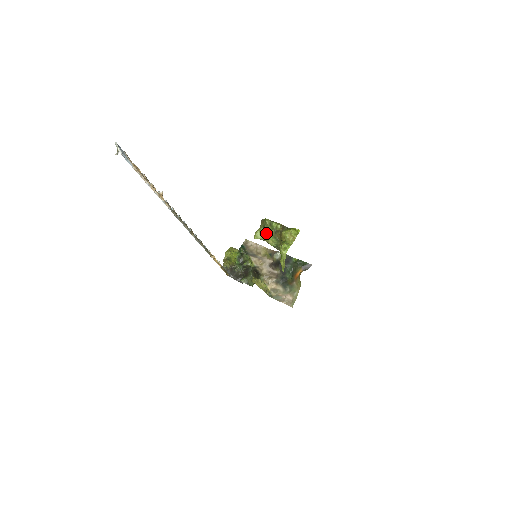
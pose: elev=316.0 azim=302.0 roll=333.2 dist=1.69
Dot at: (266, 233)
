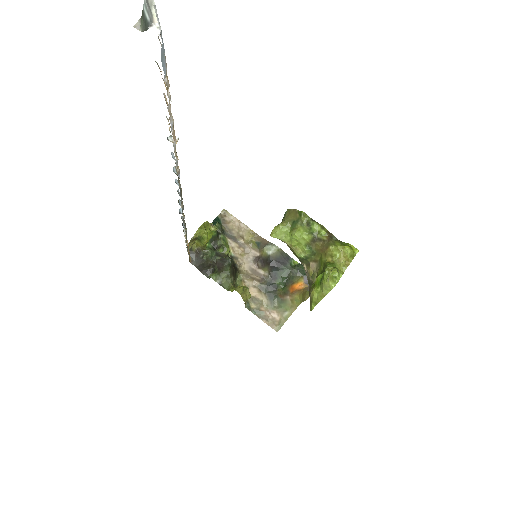
Dot at: (298, 236)
